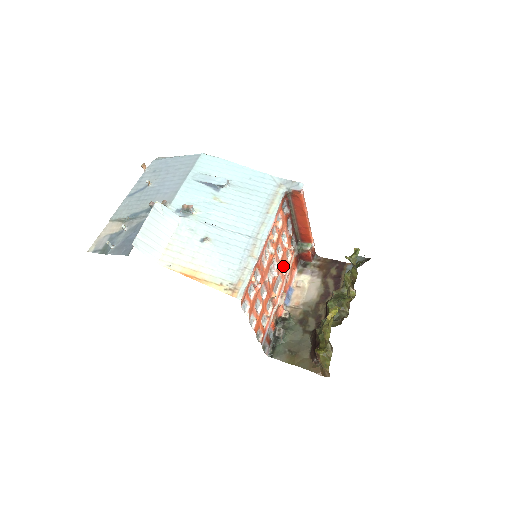
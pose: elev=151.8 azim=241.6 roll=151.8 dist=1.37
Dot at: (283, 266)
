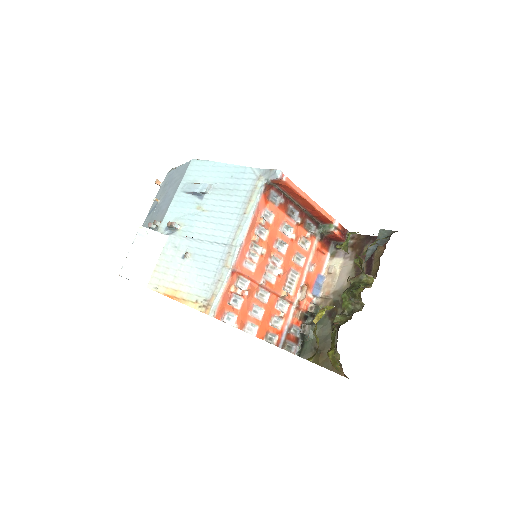
Dot at: (299, 257)
